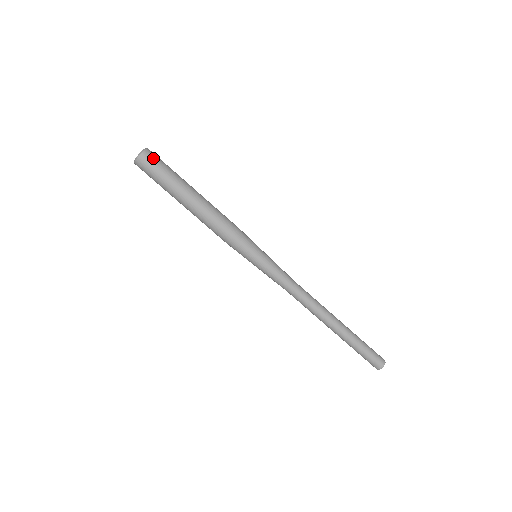
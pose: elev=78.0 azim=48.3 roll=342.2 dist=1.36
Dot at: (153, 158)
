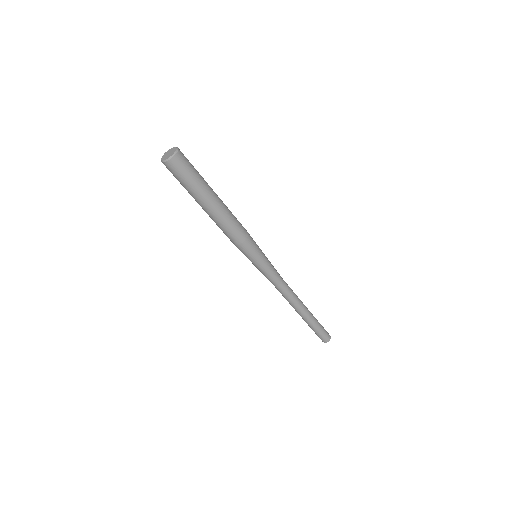
Dot at: (186, 159)
